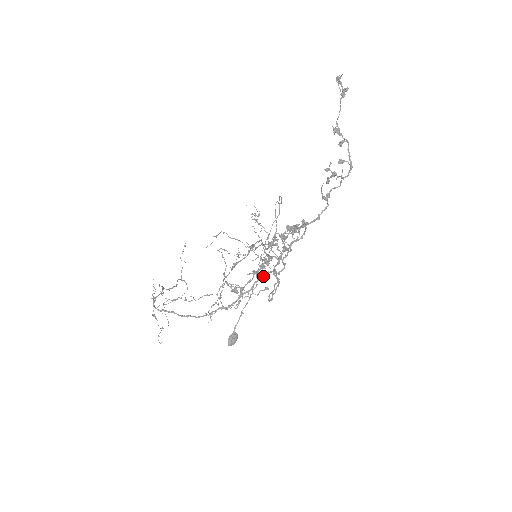
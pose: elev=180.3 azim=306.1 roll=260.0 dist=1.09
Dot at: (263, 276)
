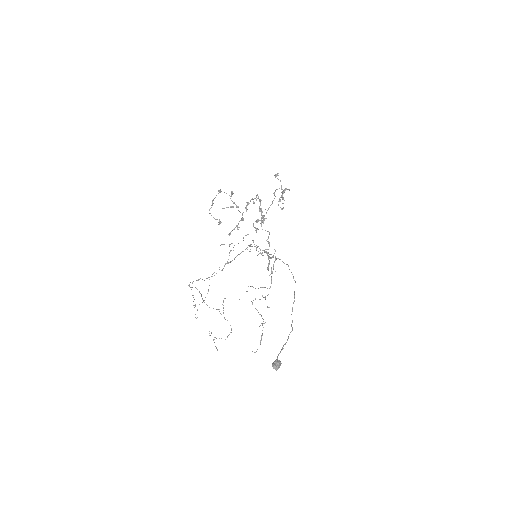
Dot at: occluded
